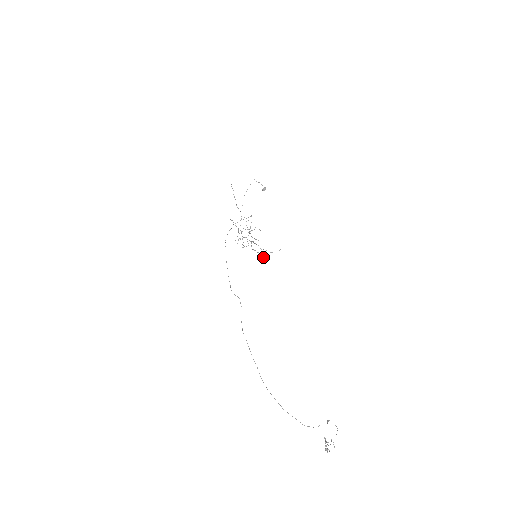
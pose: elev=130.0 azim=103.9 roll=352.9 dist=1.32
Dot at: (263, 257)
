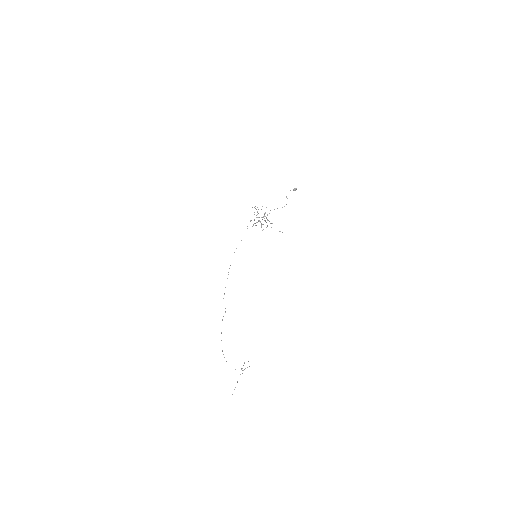
Dot at: occluded
